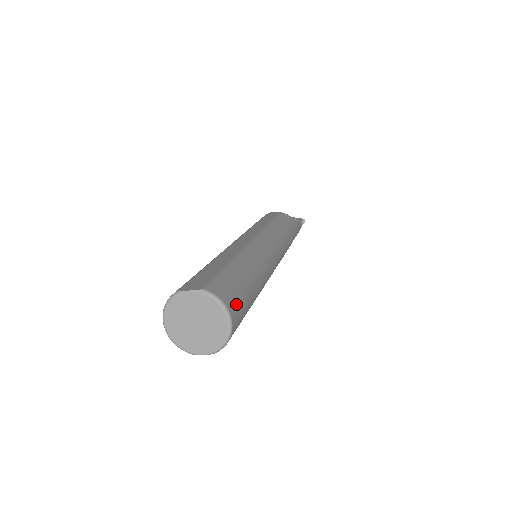
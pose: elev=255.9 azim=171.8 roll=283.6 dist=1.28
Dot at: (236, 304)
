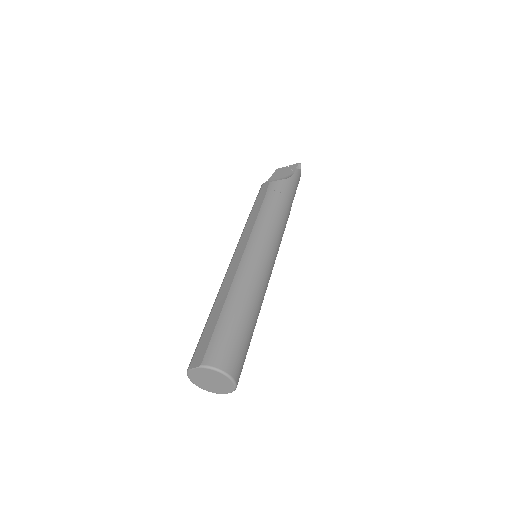
Dot at: (230, 358)
